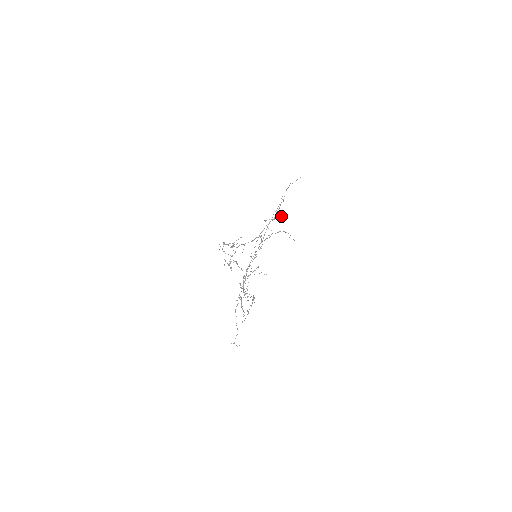
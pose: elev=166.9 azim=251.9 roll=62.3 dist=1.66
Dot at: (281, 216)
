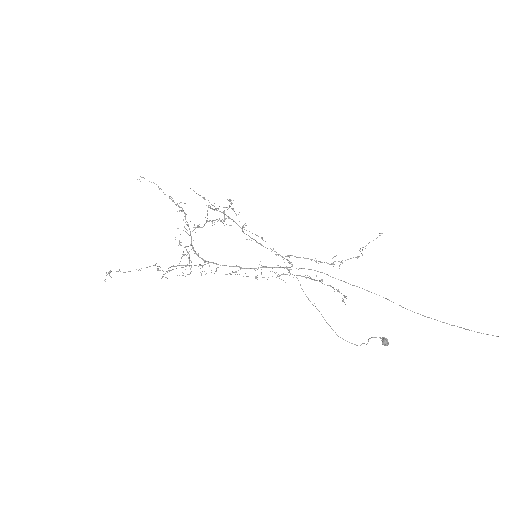
Dot at: (385, 340)
